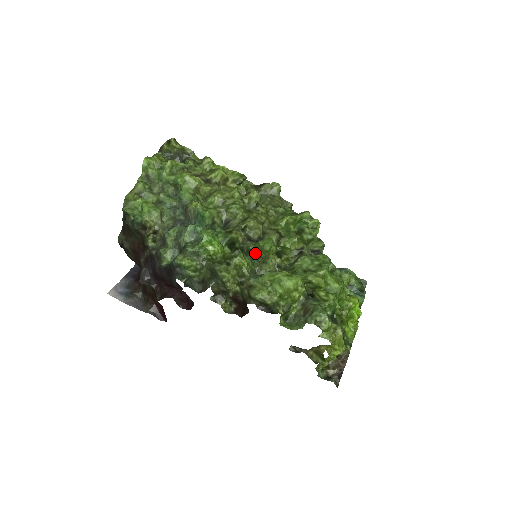
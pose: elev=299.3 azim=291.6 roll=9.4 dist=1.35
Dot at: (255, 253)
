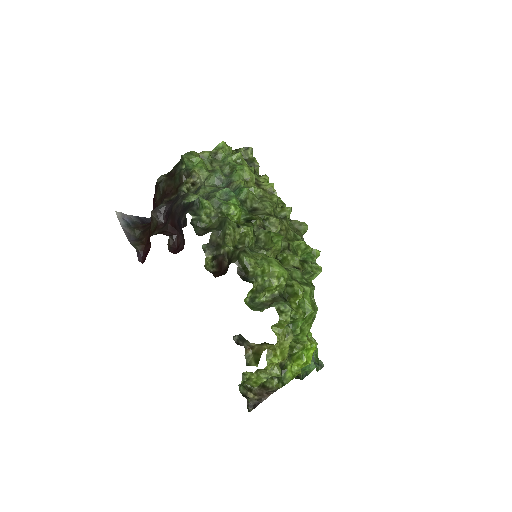
Dot at: (261, 243)
